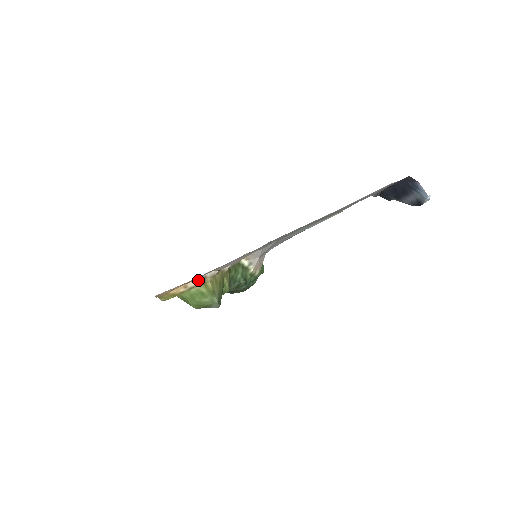
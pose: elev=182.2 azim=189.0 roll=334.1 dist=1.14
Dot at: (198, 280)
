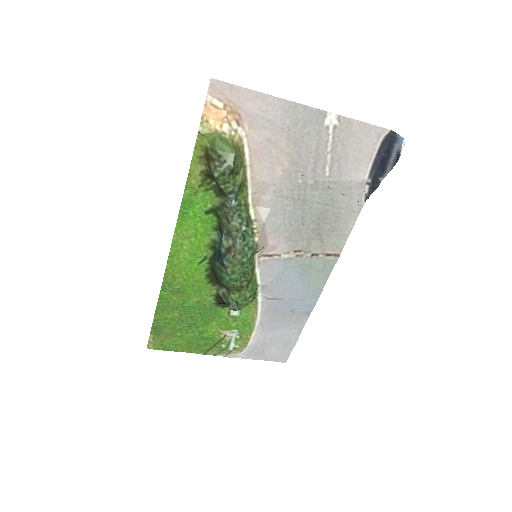
Dot at: (231, 130)
